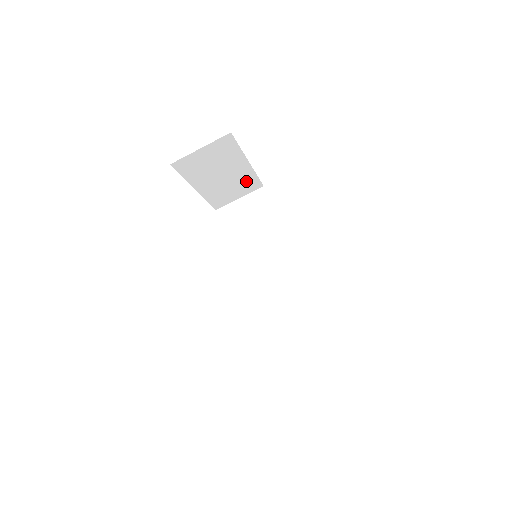
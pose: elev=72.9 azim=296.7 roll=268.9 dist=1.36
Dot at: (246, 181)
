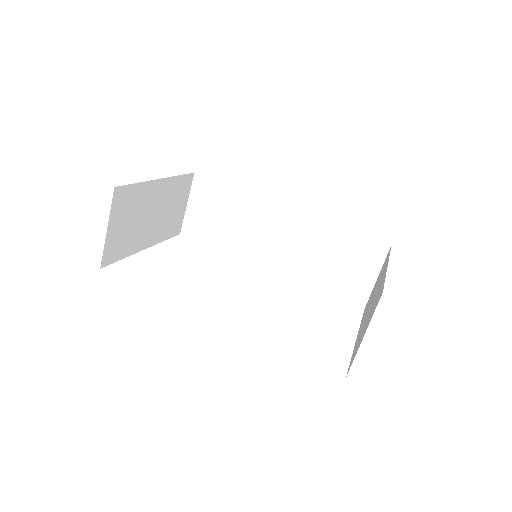
Dot at: (176, 190)
